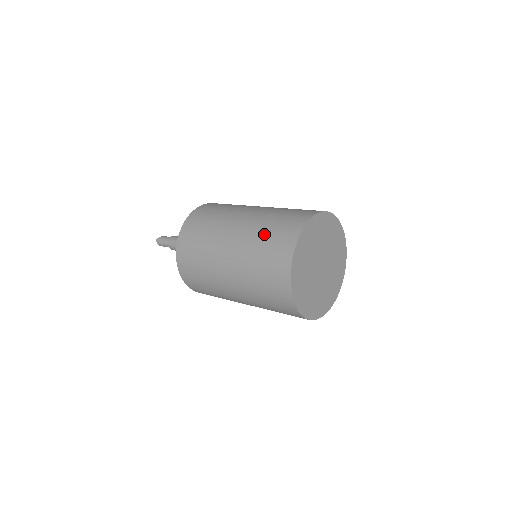
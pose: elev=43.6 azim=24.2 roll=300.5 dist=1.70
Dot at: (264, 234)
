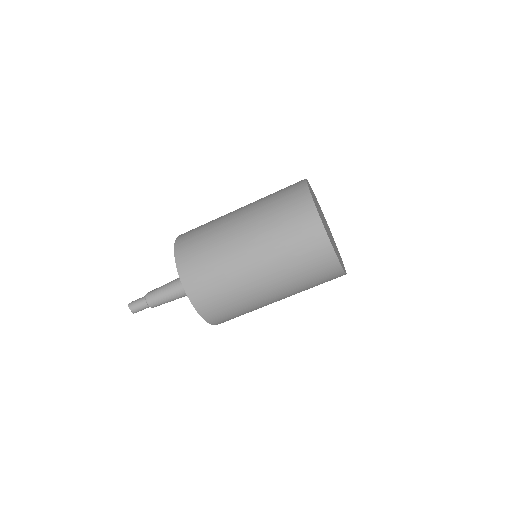
Dot at: (272, 199)
